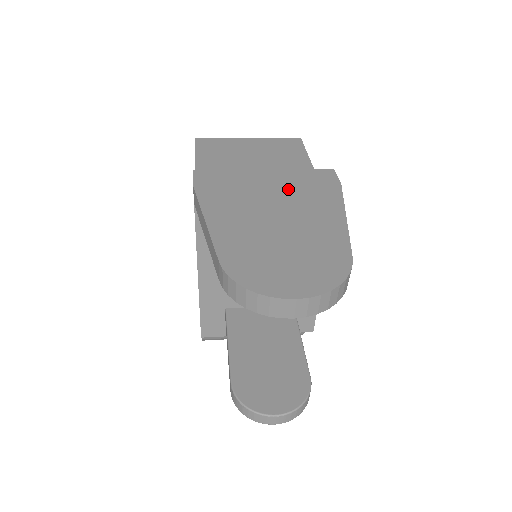
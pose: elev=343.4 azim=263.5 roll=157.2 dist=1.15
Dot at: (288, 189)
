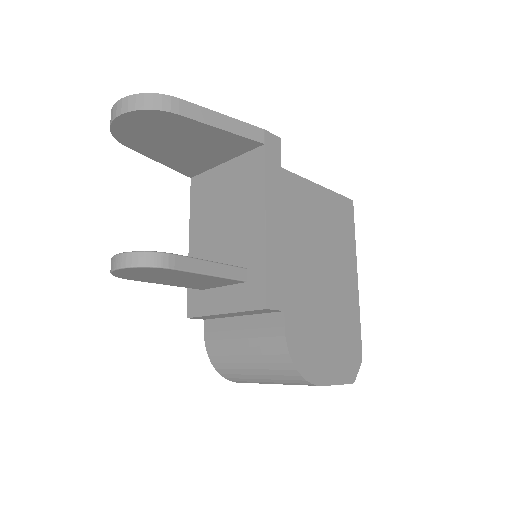
Dot at: occluded
